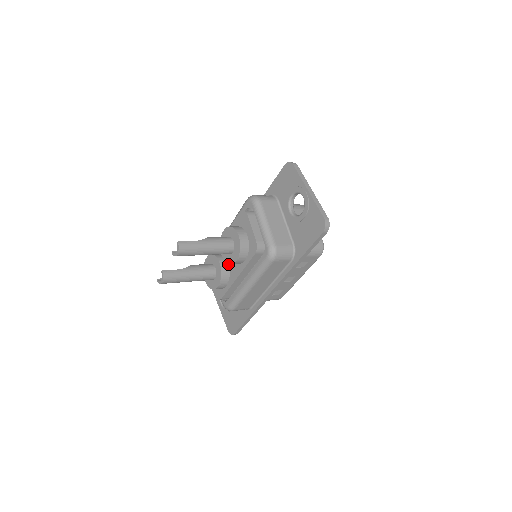
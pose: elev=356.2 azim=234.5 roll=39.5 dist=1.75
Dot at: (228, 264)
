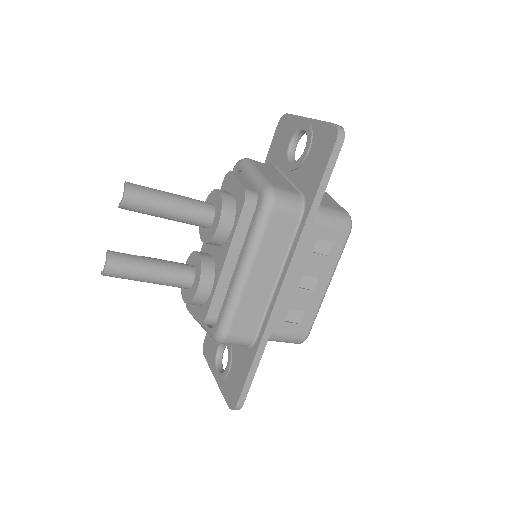
Dot at: (212, 258)
